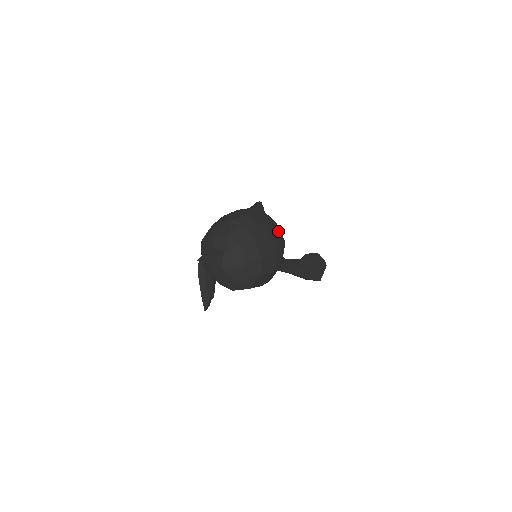
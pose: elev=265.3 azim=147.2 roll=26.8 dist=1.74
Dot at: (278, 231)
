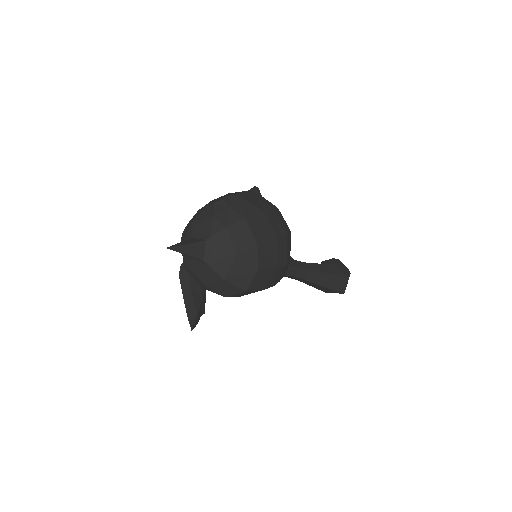
Dot at: (280, 217)
